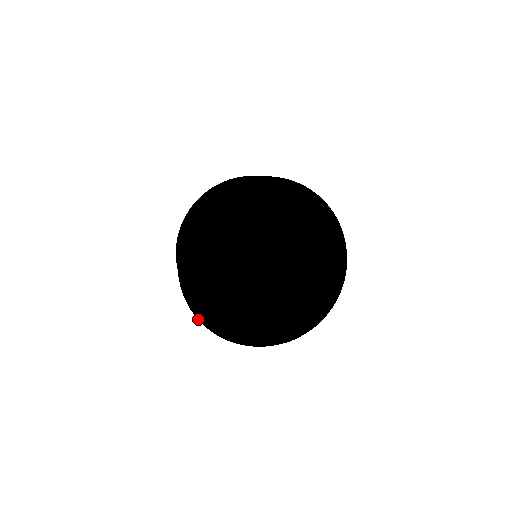
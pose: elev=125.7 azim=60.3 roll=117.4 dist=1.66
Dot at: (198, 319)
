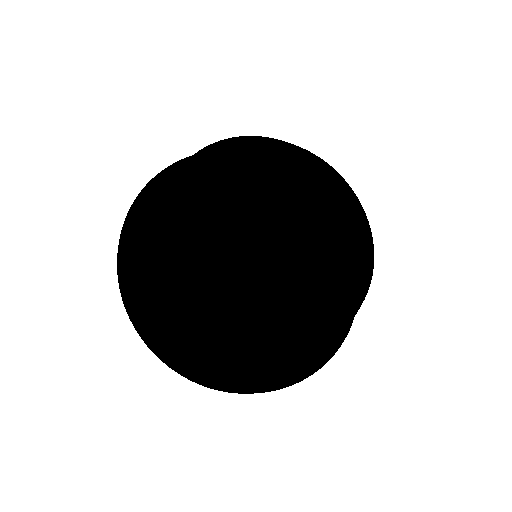
Dot at: (221, 389)
